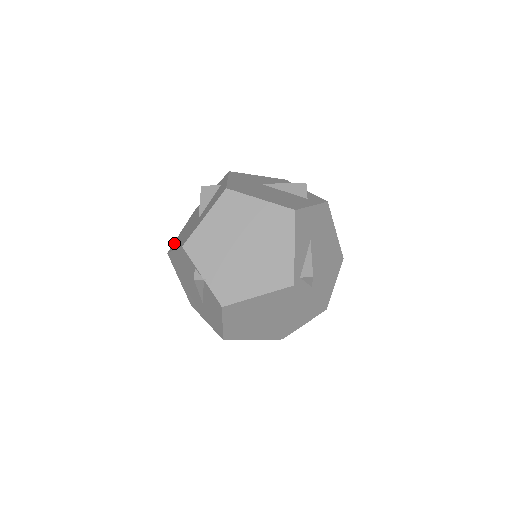
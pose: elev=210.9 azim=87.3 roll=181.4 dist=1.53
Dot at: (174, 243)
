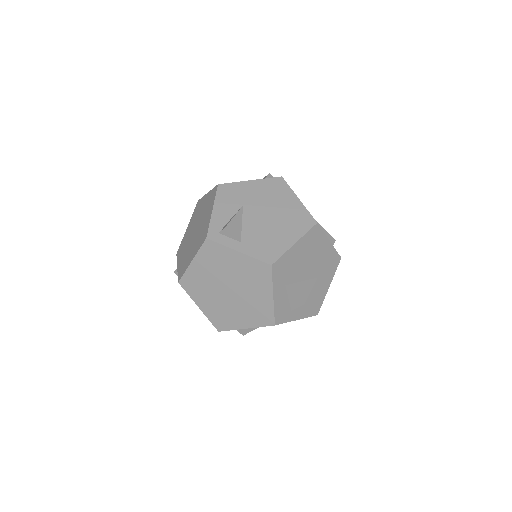
Dot at: occluded
